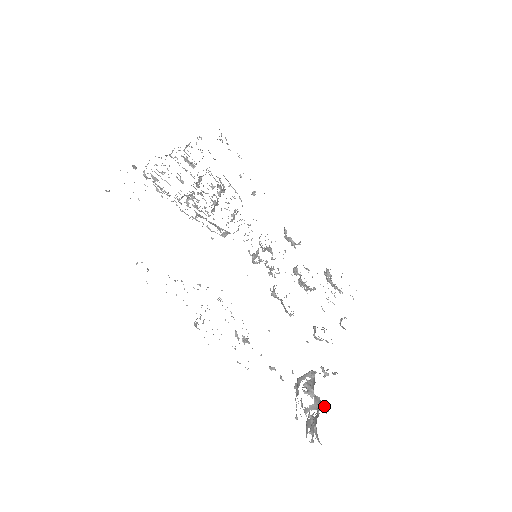
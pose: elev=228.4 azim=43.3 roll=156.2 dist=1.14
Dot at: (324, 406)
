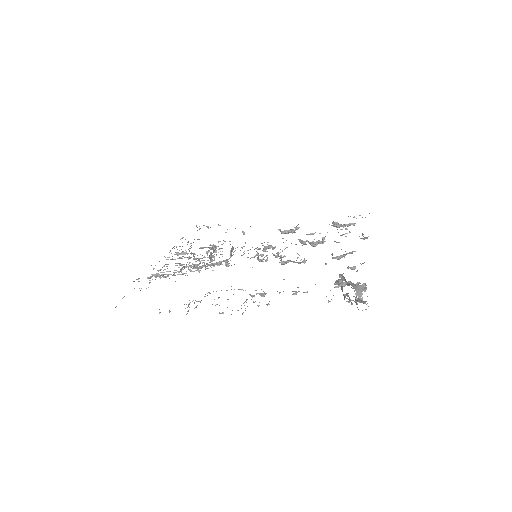
Dot at: (358, 283)
